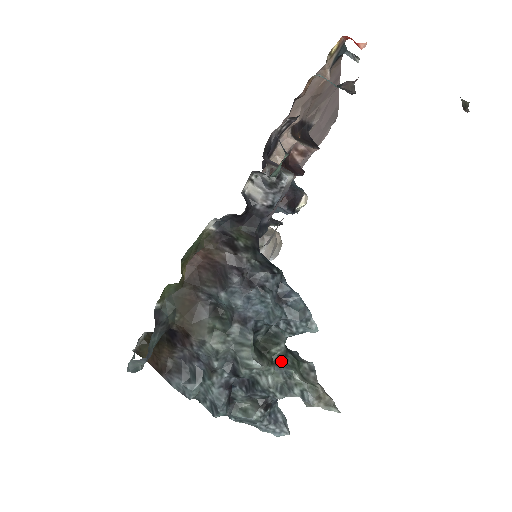
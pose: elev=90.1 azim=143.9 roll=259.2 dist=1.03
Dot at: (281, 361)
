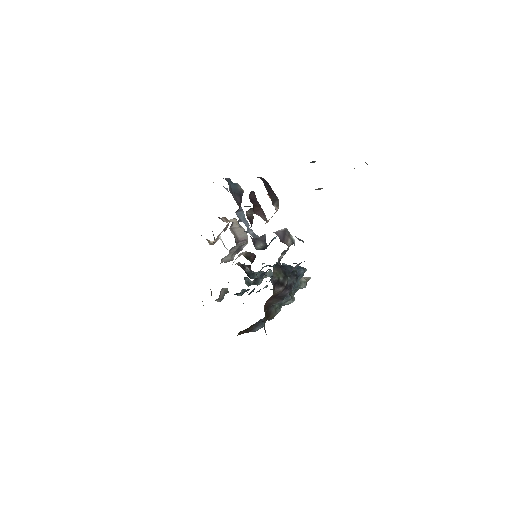
Dot at: (294, 288)
